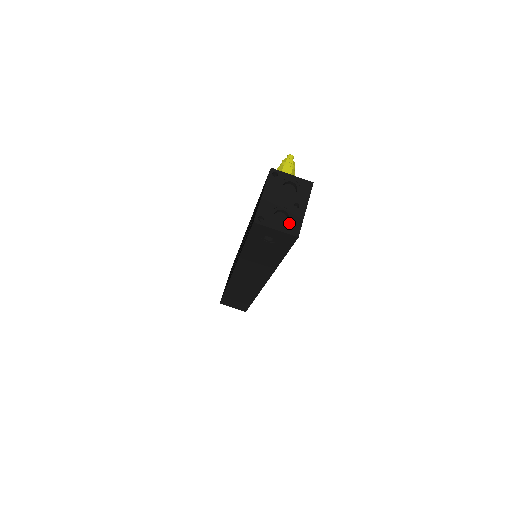
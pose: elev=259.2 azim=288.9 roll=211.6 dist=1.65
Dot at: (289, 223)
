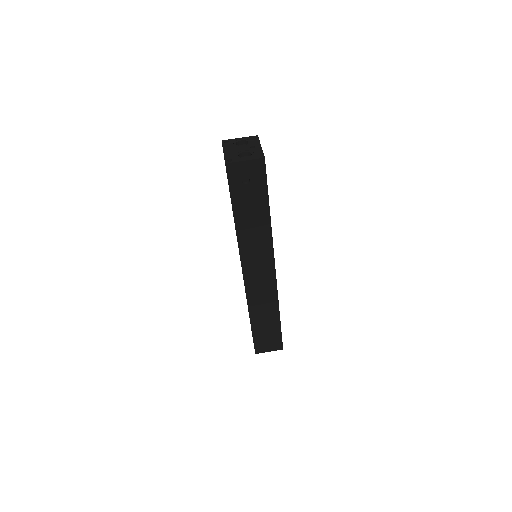
Dot at: (253, 155)
